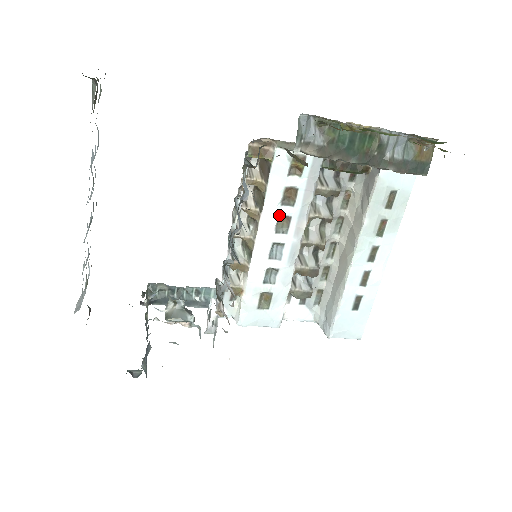
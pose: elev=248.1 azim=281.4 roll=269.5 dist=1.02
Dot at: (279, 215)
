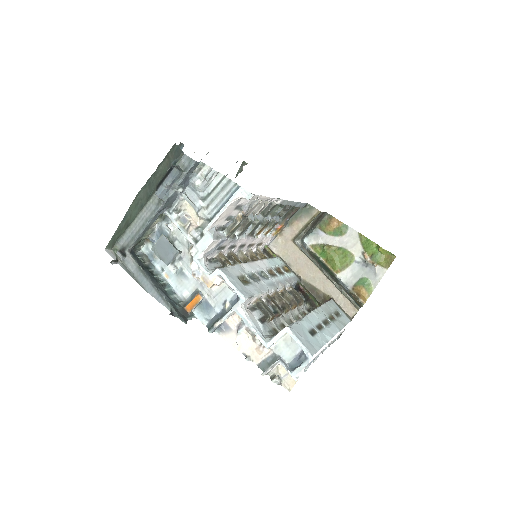
Dot at: (271, 269)
